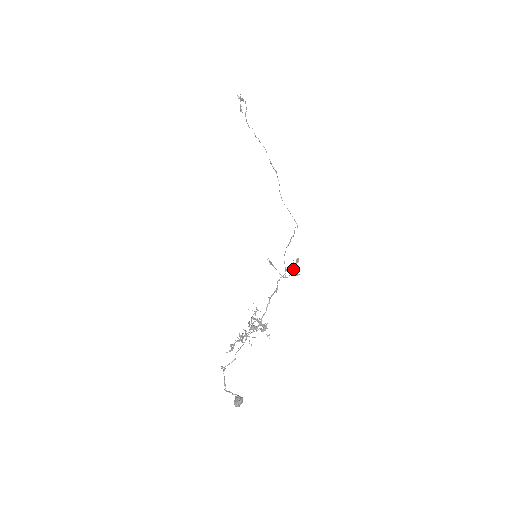
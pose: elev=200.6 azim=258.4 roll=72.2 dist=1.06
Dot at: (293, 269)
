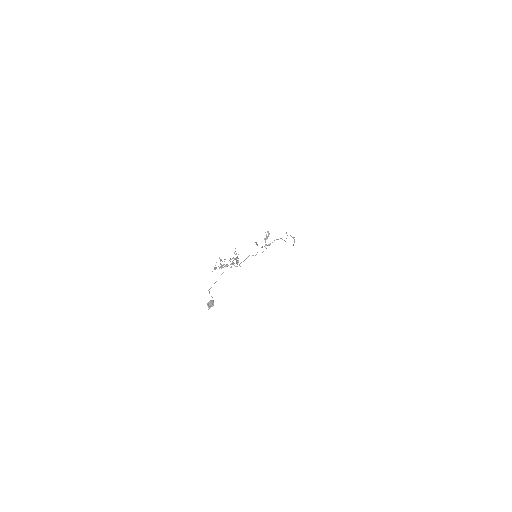
Dot at: occluded
